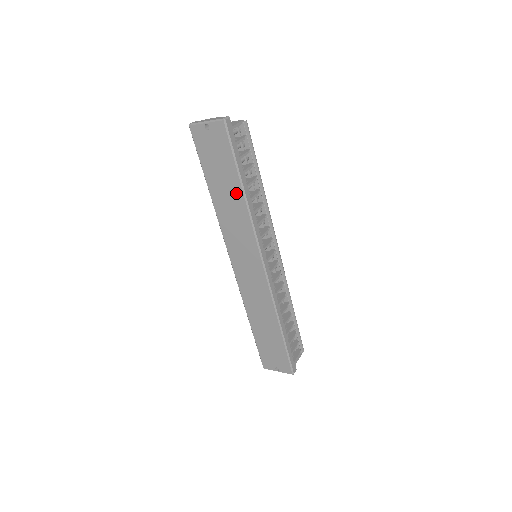
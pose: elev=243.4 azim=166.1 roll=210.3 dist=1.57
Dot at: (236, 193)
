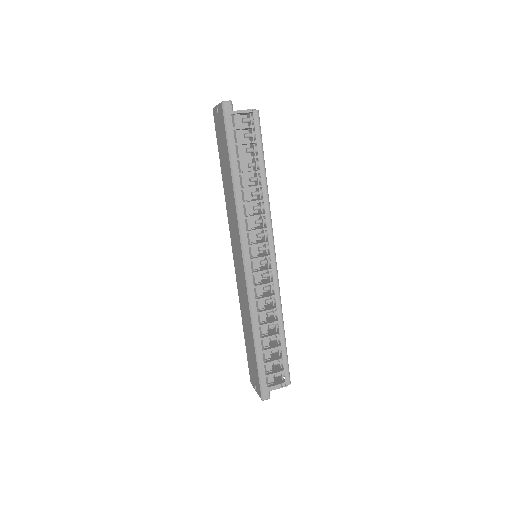
Dot at: (230, 179)
